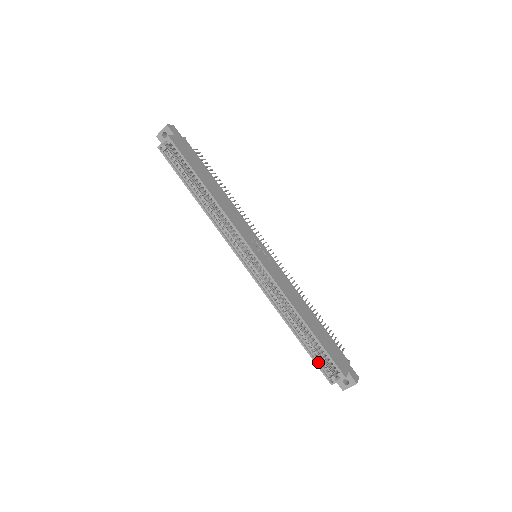
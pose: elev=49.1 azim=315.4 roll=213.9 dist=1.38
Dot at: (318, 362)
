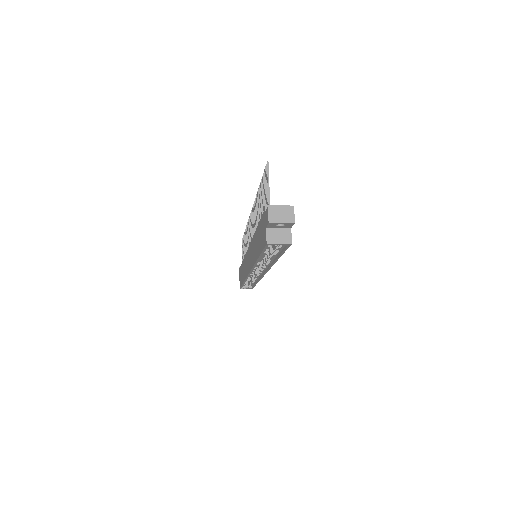
Dot at: (243, 285)
